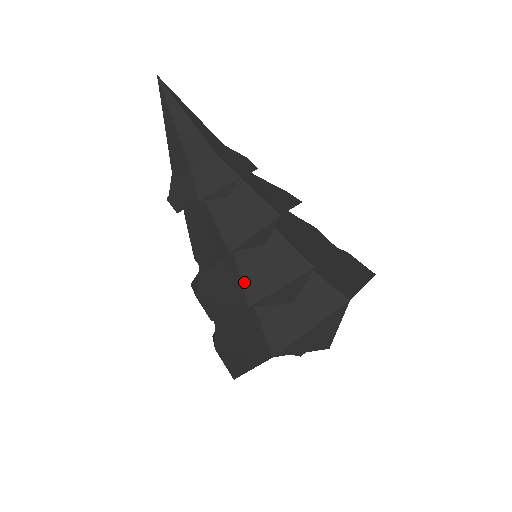
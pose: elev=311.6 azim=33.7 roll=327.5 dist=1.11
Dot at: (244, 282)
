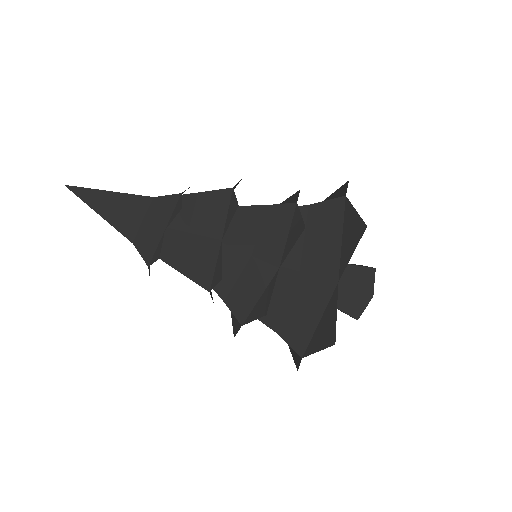
Dot at: (257, 256)
